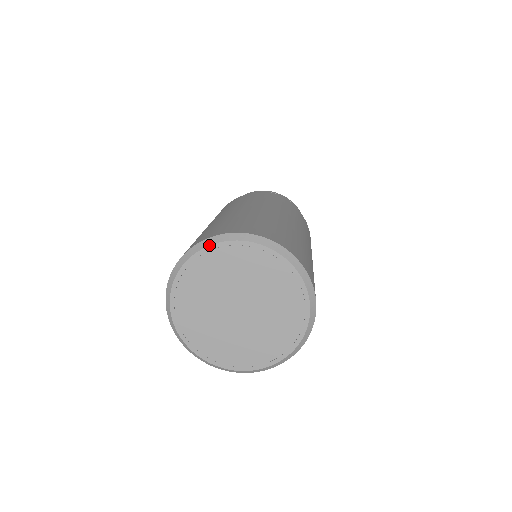
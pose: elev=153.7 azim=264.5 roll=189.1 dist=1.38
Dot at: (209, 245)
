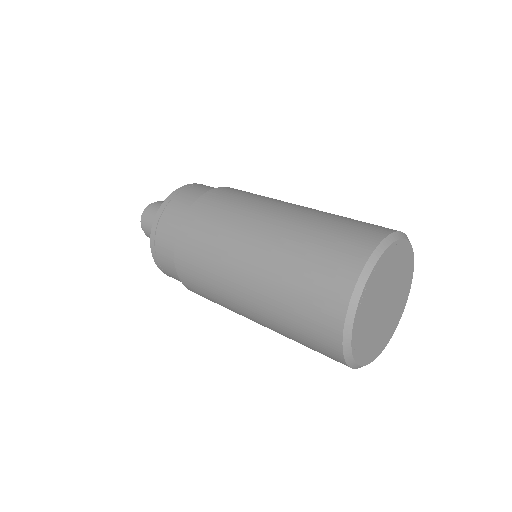
Dot at: (389, 246)
